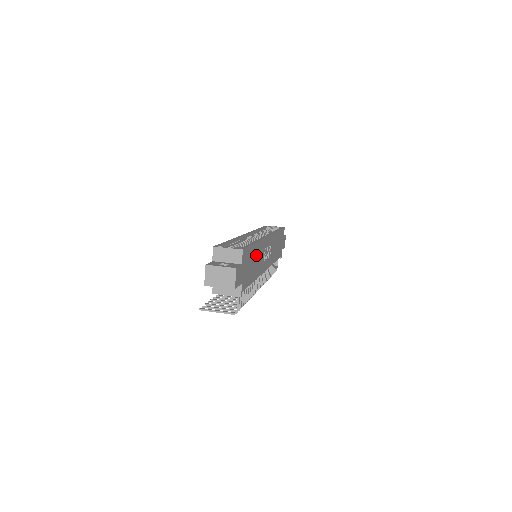
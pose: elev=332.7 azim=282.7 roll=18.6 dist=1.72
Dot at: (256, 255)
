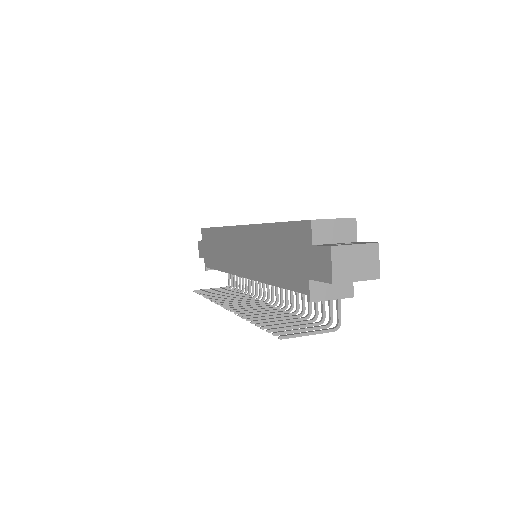
Dot at: occluded
